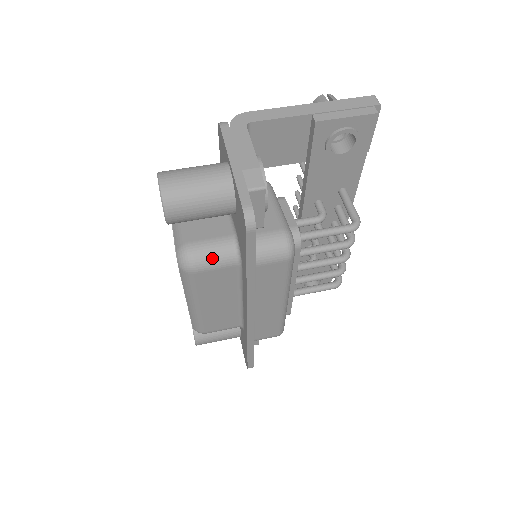
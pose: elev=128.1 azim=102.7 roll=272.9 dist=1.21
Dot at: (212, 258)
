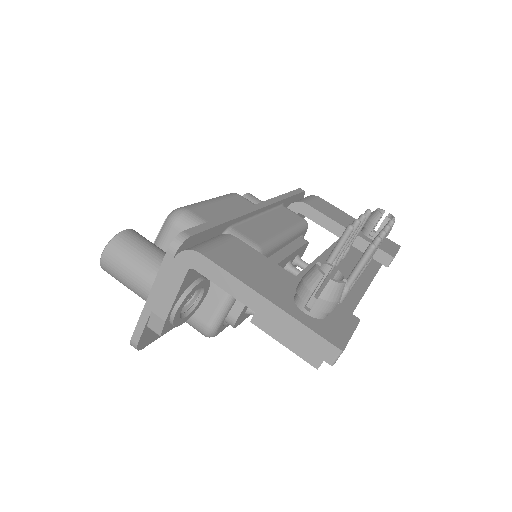
Dot at: occluded
